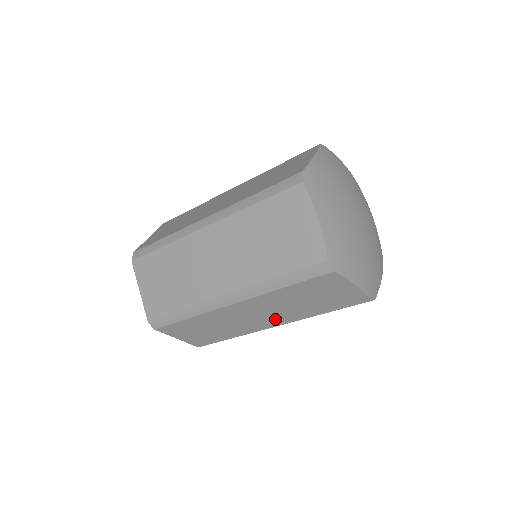
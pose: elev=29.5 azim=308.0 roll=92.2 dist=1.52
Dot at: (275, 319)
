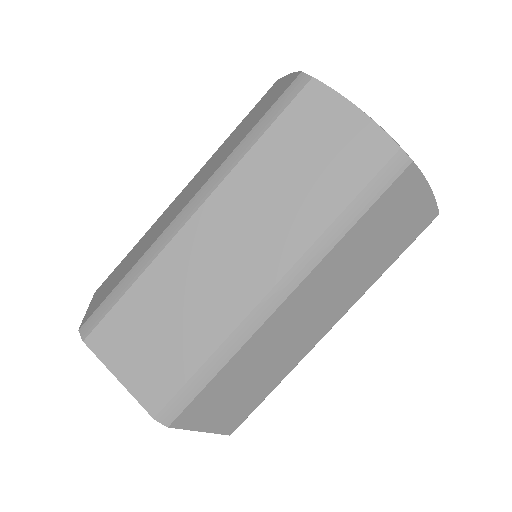
Dot at: (334, 309)
